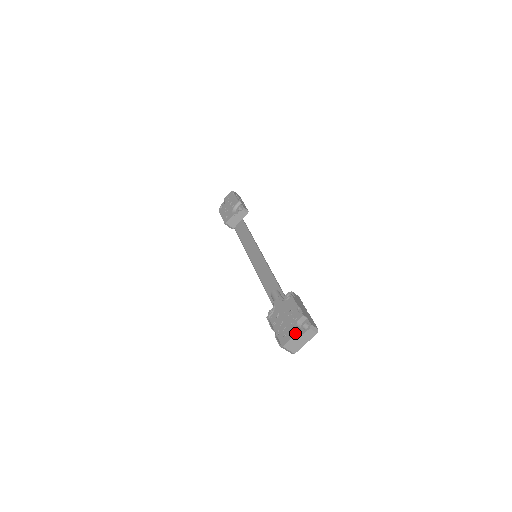
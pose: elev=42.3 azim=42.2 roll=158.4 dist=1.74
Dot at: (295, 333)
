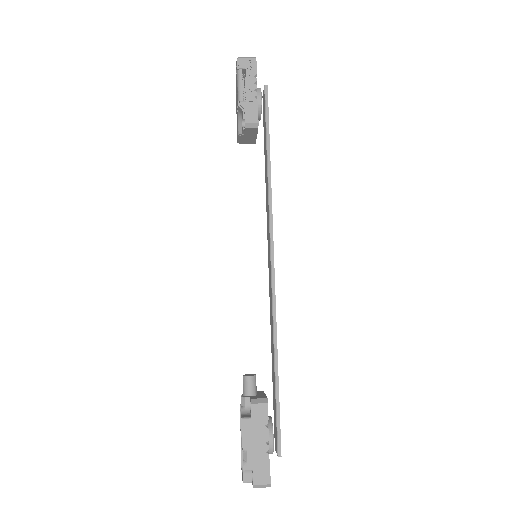
Dot at: (244, 477)
